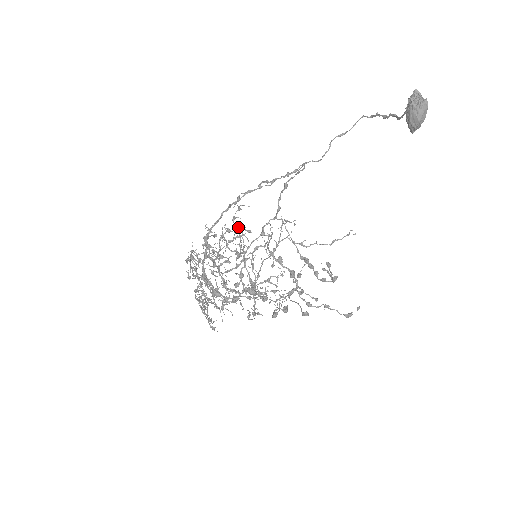
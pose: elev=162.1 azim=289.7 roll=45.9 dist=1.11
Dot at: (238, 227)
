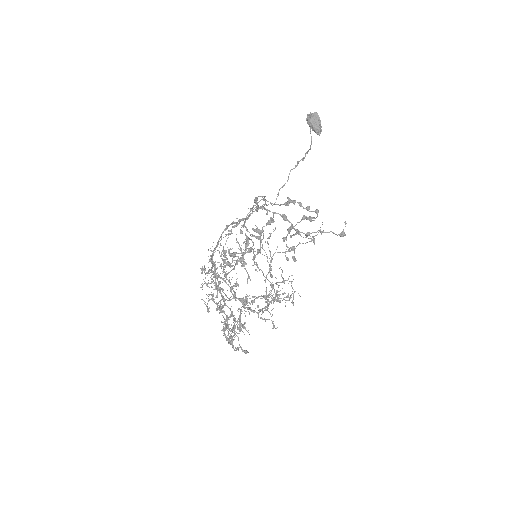
Dot at: (235, 260)
